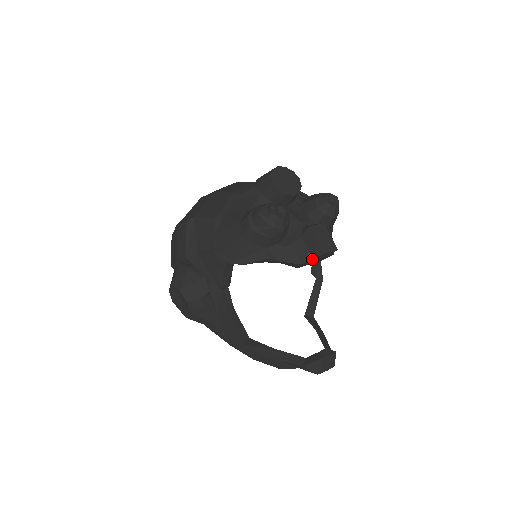
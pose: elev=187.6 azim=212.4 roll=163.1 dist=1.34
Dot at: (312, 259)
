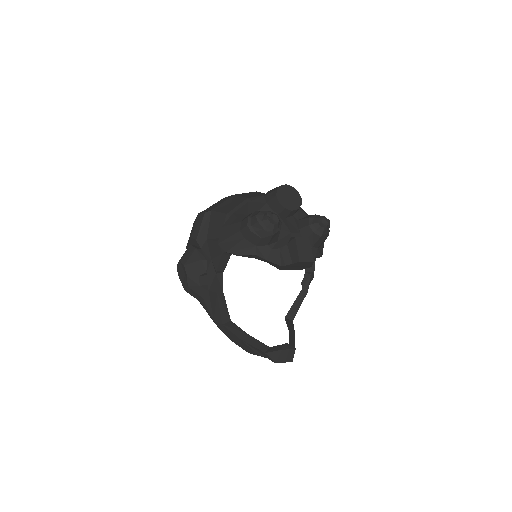
Dot at: (291, 264)
